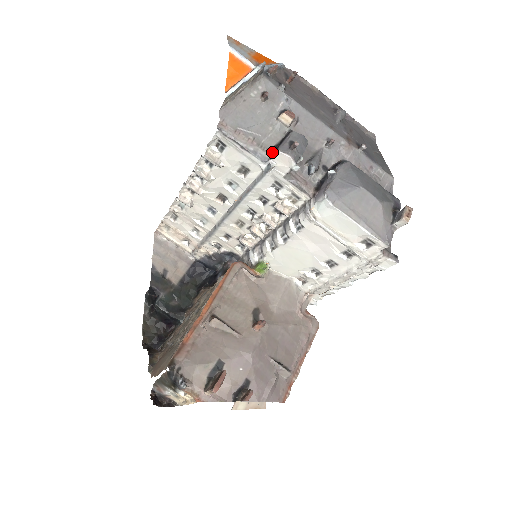
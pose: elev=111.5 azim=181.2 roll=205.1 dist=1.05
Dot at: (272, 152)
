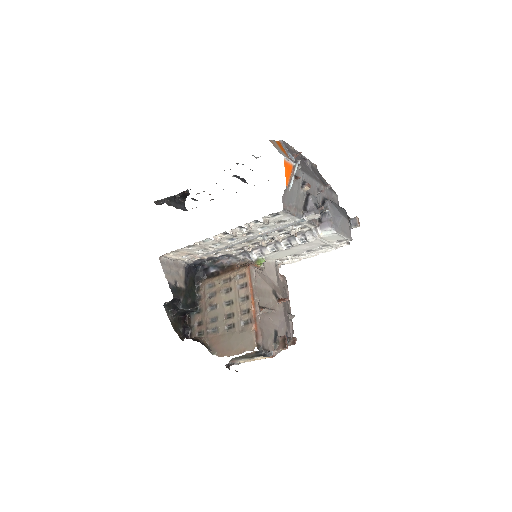
Dot at: (304, 212)
